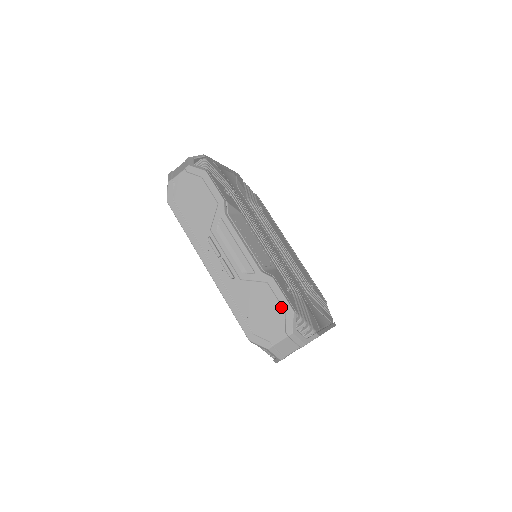
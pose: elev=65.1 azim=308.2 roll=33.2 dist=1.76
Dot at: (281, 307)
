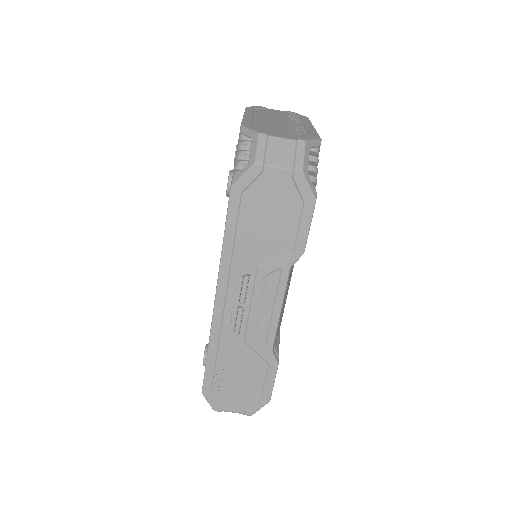
Dot at: (261, 391)
